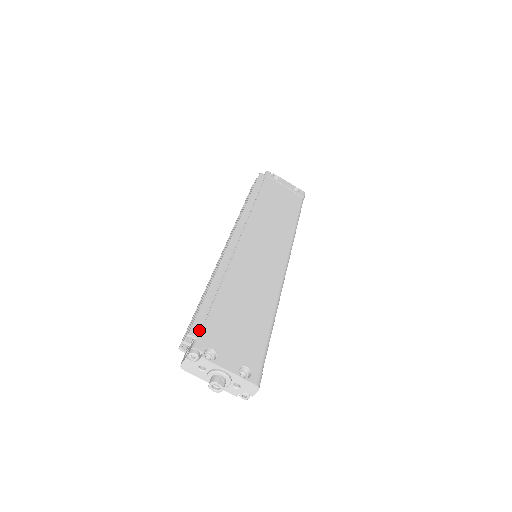
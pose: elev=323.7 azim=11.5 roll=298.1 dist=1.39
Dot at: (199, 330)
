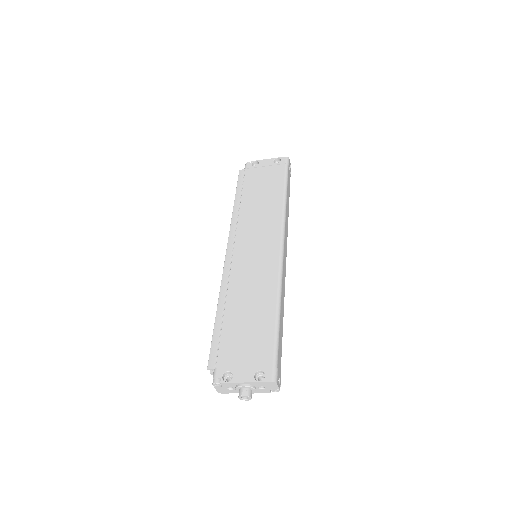
Dot at: (214, 361)
